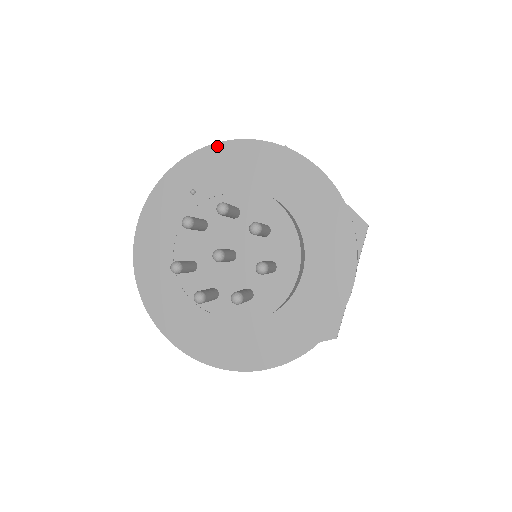
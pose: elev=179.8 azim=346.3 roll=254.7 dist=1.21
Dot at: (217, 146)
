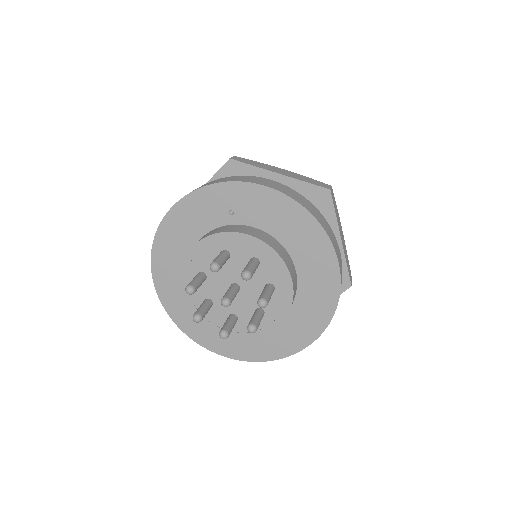
Dot at: (271, 191)
